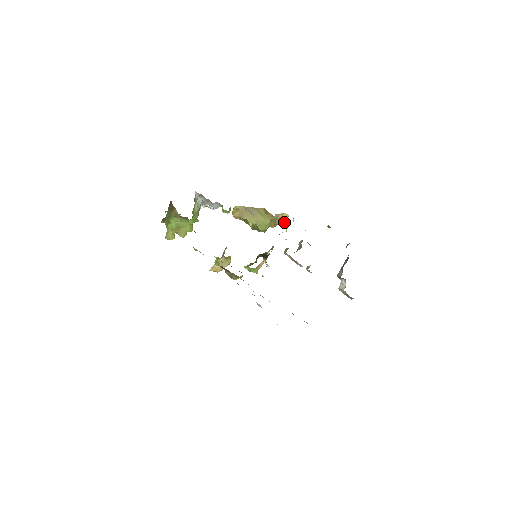
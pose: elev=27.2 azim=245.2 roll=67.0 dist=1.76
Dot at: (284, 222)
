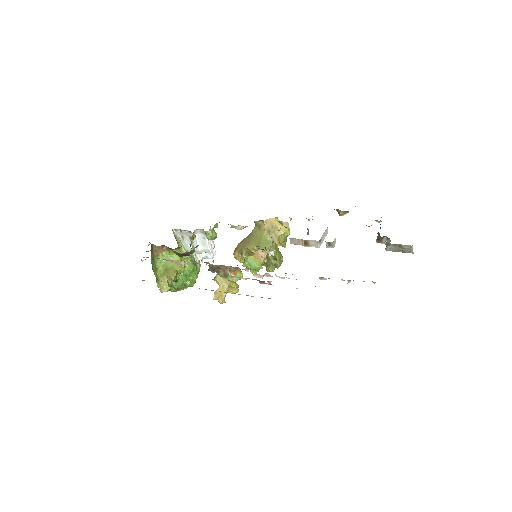
Dot at: (278, 221)
